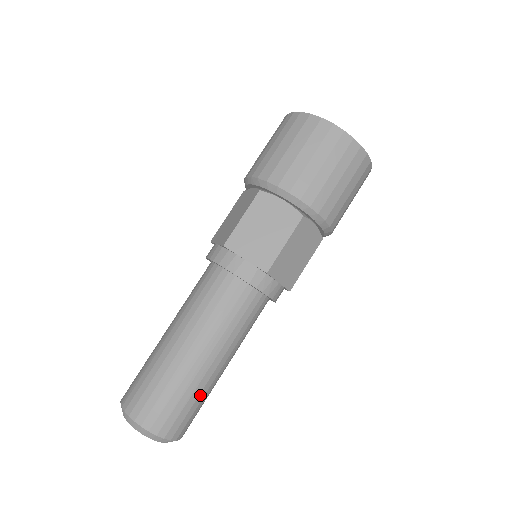
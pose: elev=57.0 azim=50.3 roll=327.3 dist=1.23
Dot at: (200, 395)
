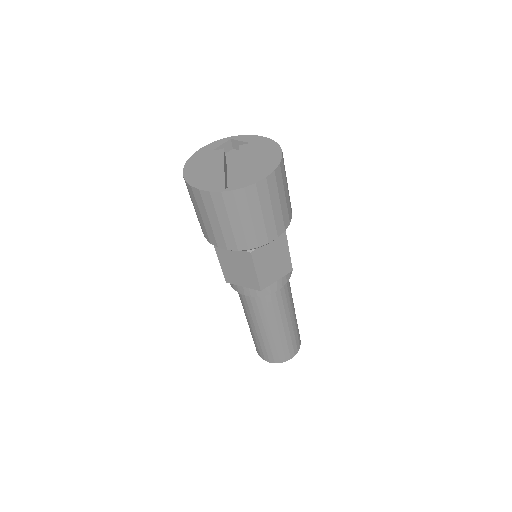
Dot at: (287, 339)
